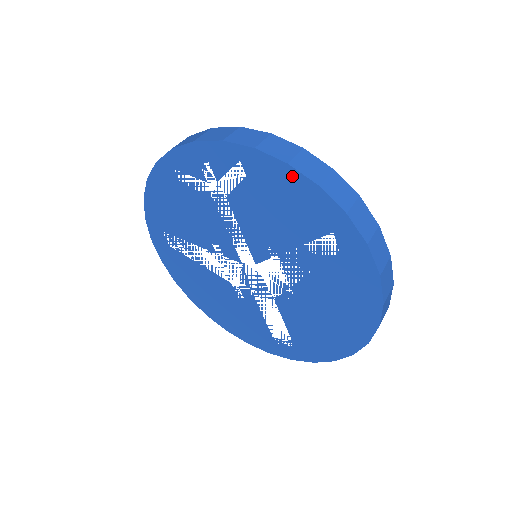
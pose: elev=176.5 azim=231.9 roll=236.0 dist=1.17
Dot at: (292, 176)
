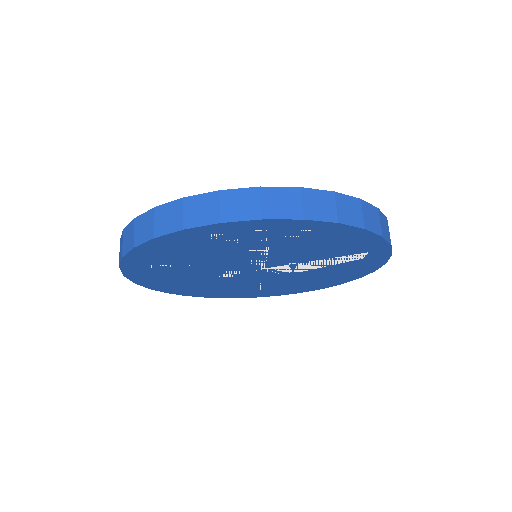
Dot at: (362, 234)
